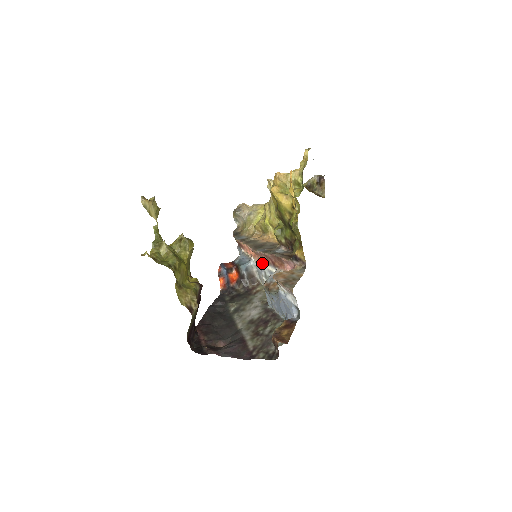
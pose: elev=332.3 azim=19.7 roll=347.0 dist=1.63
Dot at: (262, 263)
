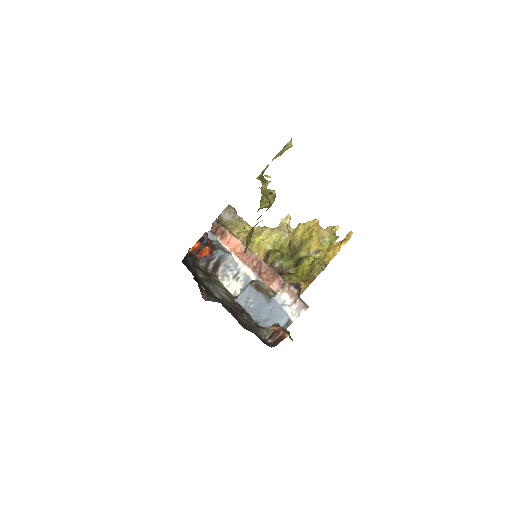
Dot at: (245, 264)
